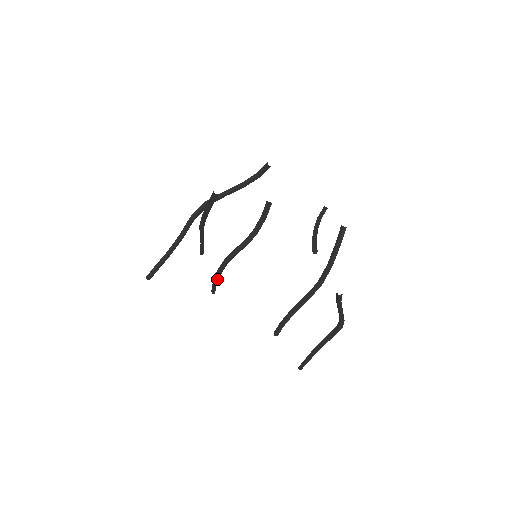
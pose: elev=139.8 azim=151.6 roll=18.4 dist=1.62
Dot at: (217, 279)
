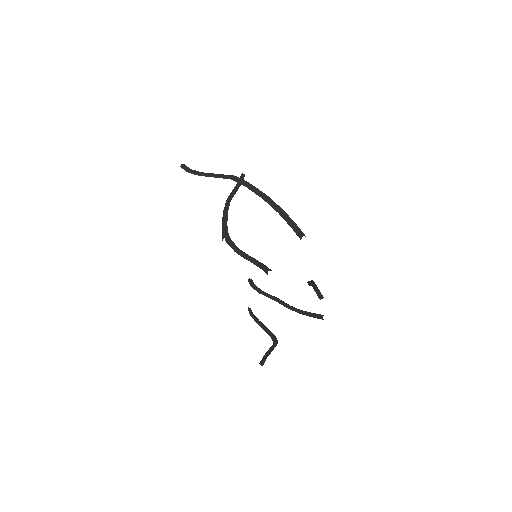
Dot at: occluded
